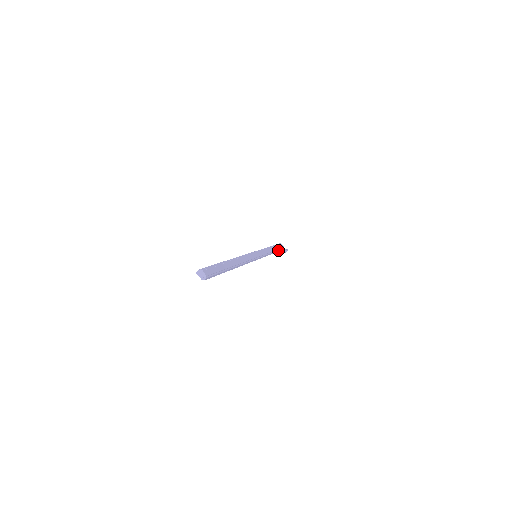
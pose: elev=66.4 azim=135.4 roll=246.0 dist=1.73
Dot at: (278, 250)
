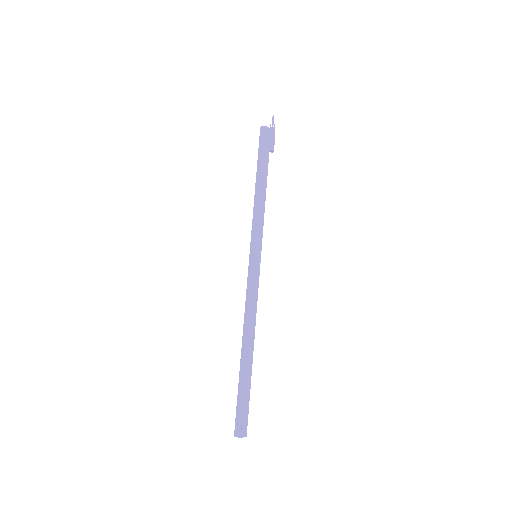
Dot at: occluded
